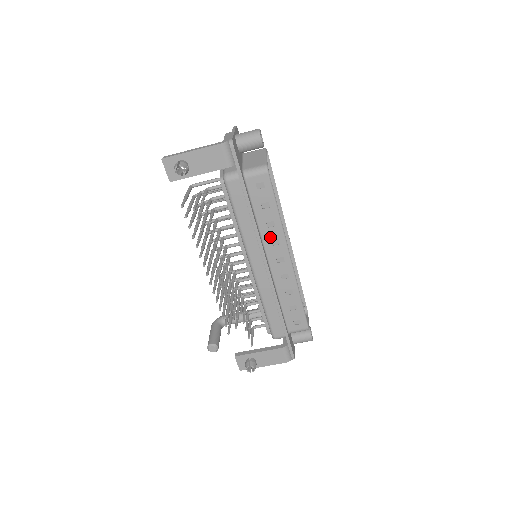
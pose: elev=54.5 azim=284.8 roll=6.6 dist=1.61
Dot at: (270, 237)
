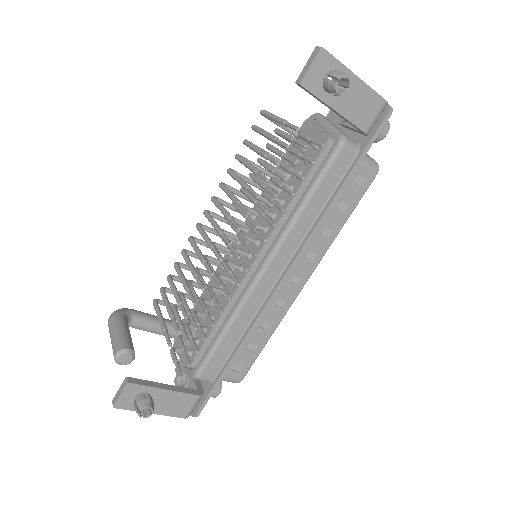
Dot at: (312, 246)
